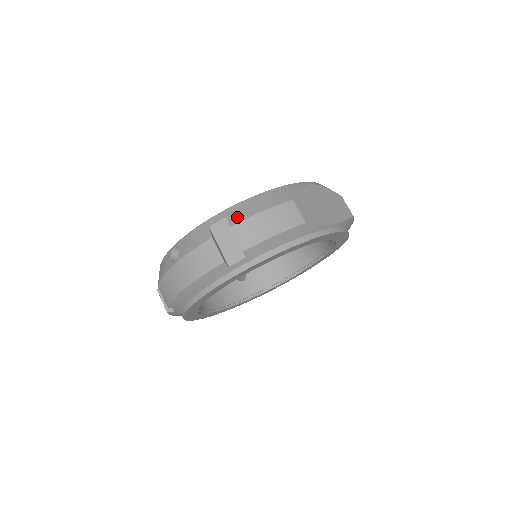
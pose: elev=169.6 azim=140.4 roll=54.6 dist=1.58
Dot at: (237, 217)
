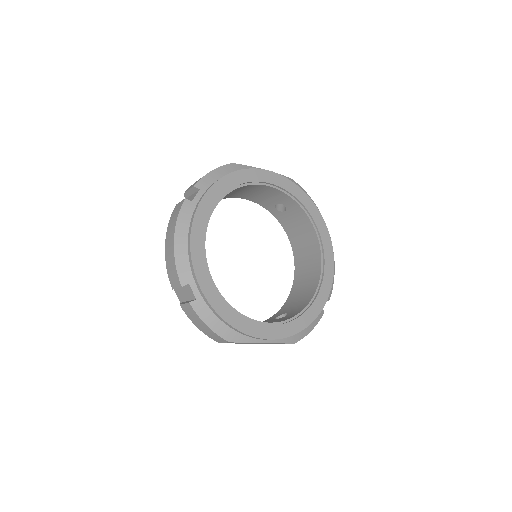
Dot at: occluded
